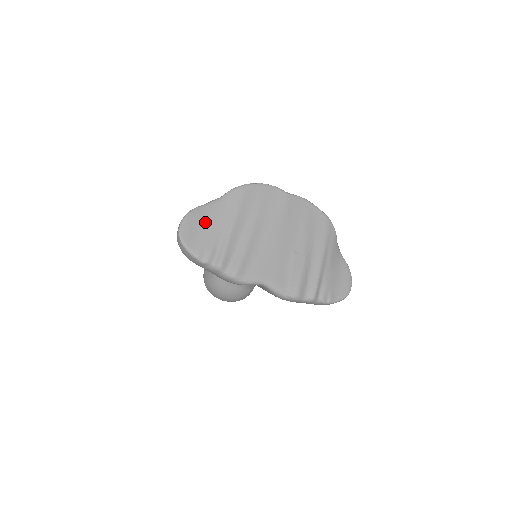
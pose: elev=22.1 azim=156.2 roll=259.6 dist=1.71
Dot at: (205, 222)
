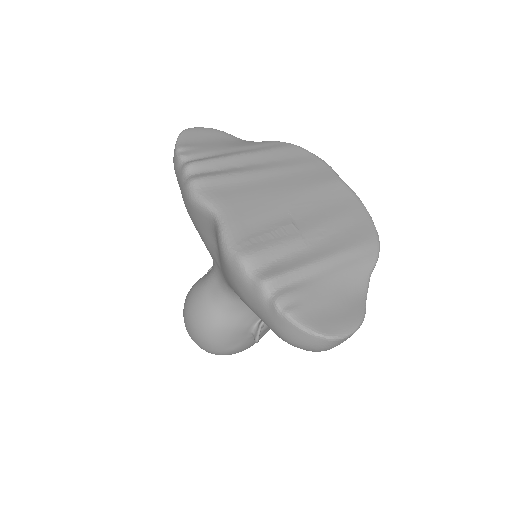
Dot at: (222, 141)
